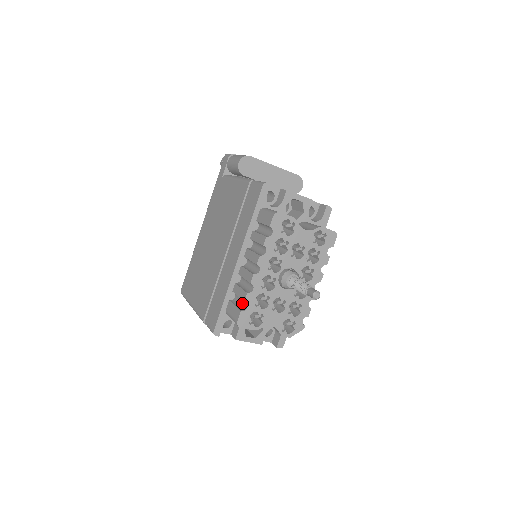
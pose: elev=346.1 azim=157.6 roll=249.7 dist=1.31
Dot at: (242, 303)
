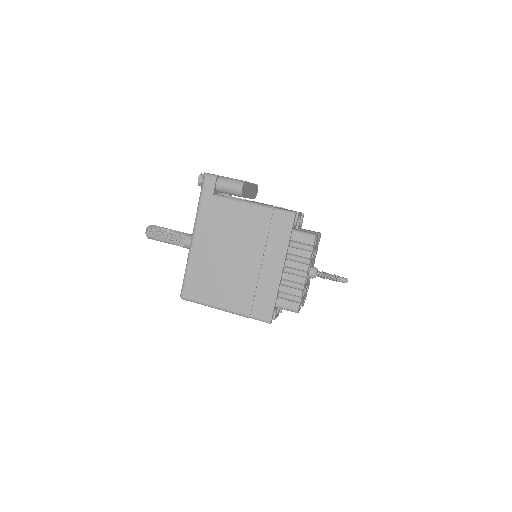
Dot at: (293, 297)
